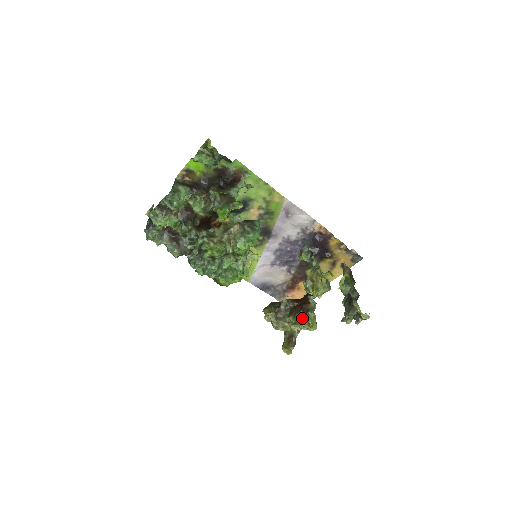
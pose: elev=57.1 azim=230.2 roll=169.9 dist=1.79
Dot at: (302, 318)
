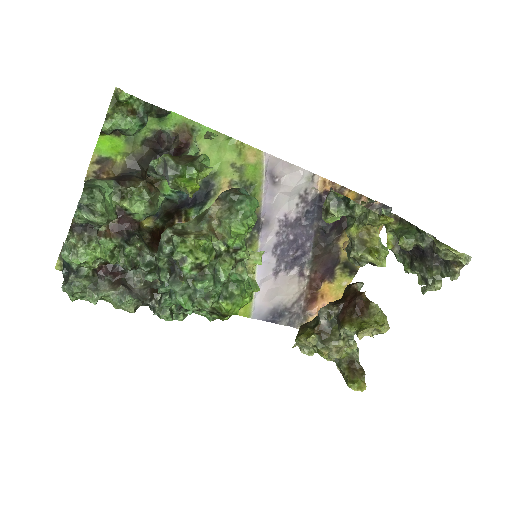
Dot at: (363, 319)
